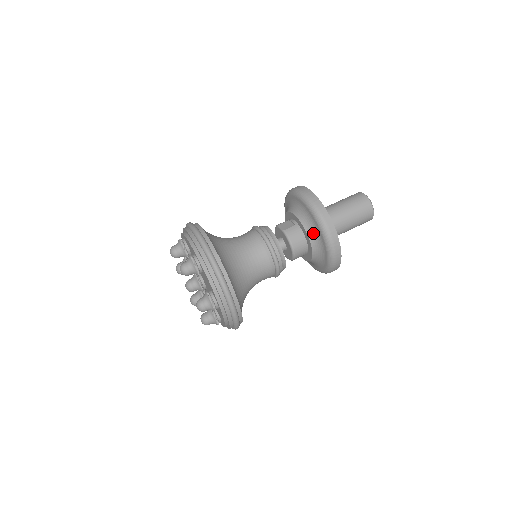
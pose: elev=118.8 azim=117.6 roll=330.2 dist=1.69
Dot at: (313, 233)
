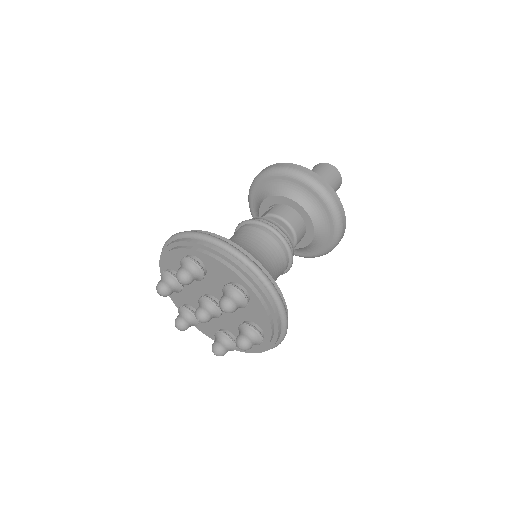
Dot at: (297, 194)
